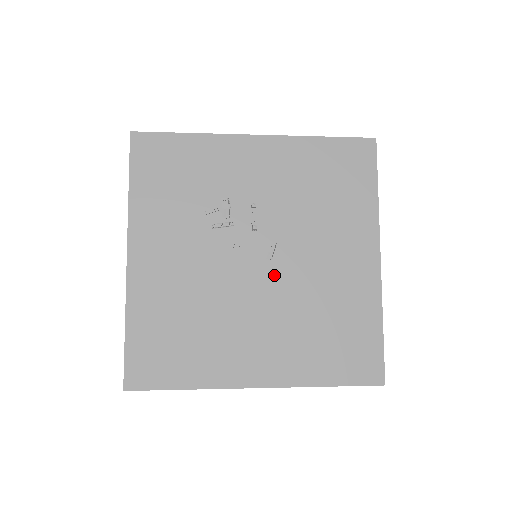
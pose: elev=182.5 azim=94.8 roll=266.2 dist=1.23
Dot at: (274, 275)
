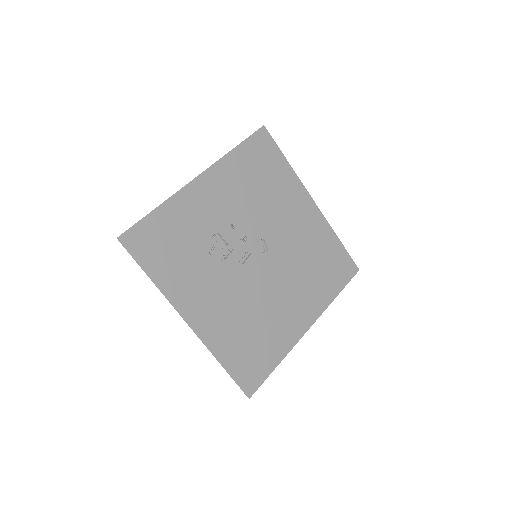
Dot at: (273, 259)
